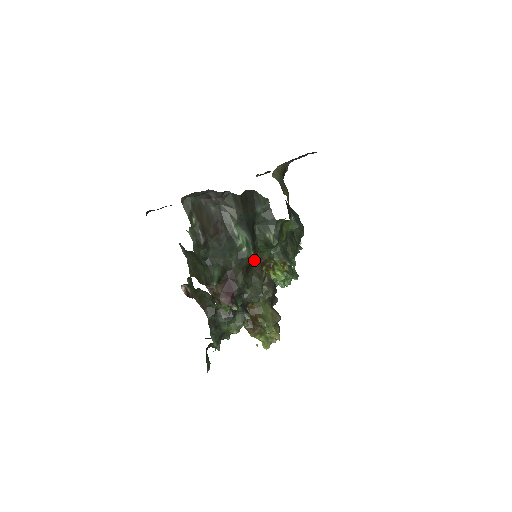
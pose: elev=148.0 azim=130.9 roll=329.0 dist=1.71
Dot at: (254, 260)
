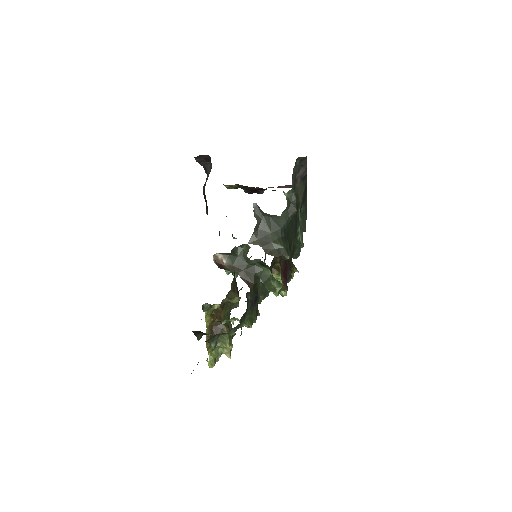
Dot at: occluded
